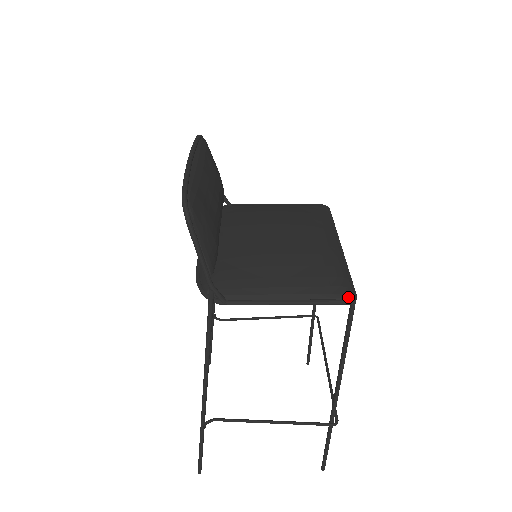
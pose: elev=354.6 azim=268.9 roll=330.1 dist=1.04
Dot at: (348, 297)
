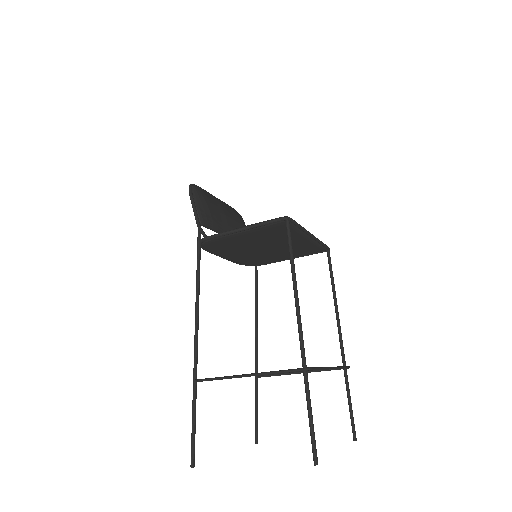
Dot at: (283, 217)
